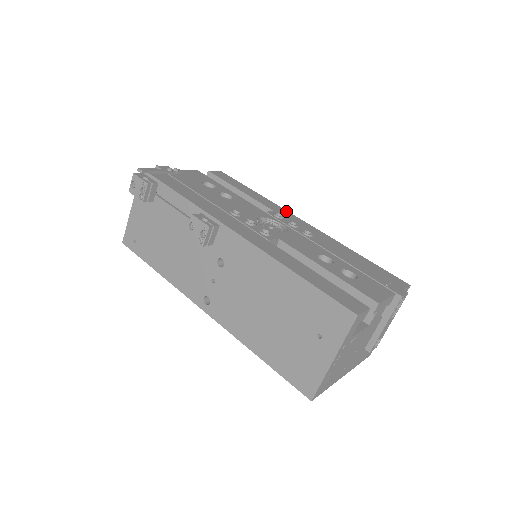
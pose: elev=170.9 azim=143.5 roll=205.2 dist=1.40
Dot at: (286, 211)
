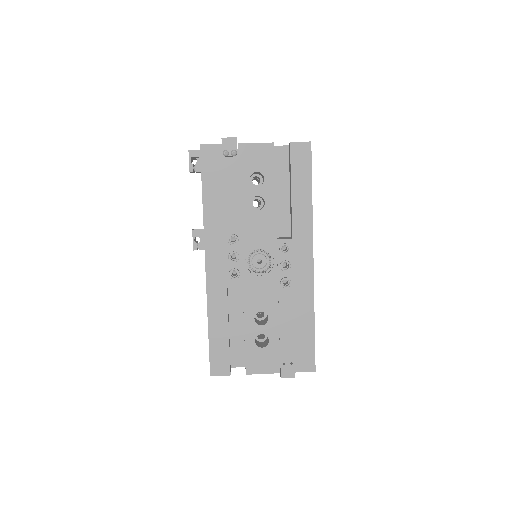
Dot at: (310, 239)
